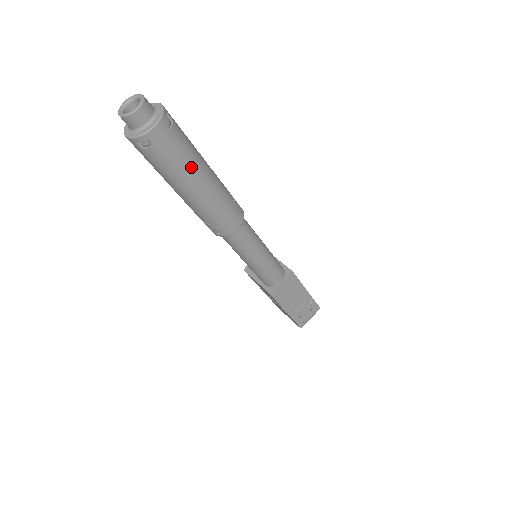
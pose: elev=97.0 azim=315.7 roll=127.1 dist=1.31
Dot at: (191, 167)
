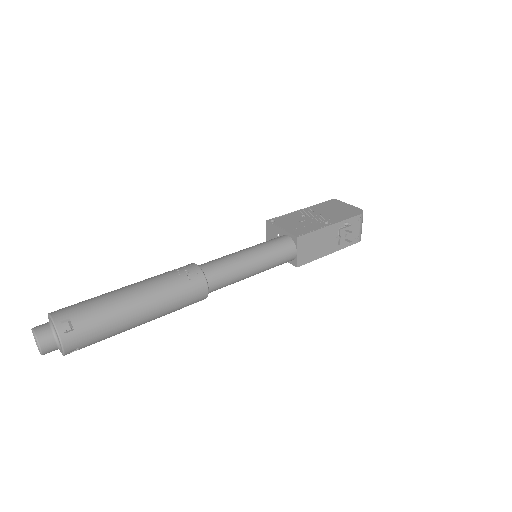
Dot at: (119, 321)
